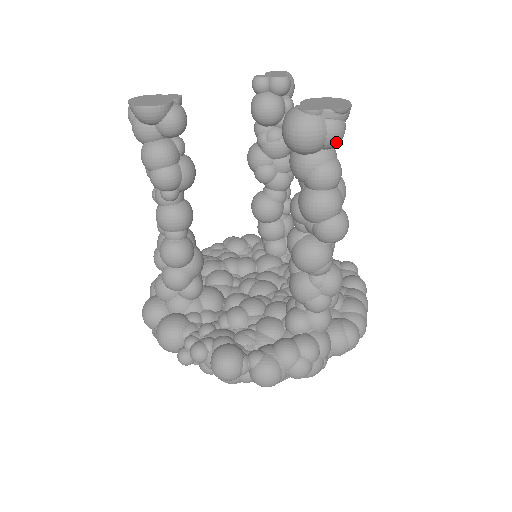
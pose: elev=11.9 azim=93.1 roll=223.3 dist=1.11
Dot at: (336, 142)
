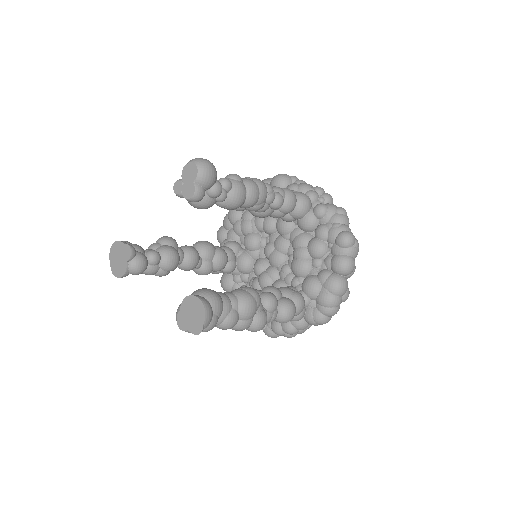
Dot at: occluded
